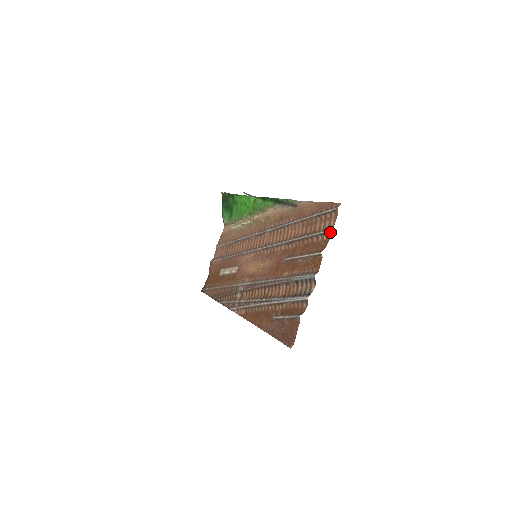
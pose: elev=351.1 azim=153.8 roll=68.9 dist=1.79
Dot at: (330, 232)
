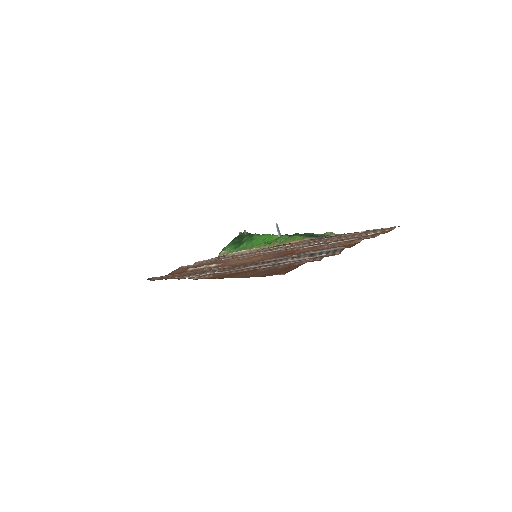
Dot at: (379, 233)
